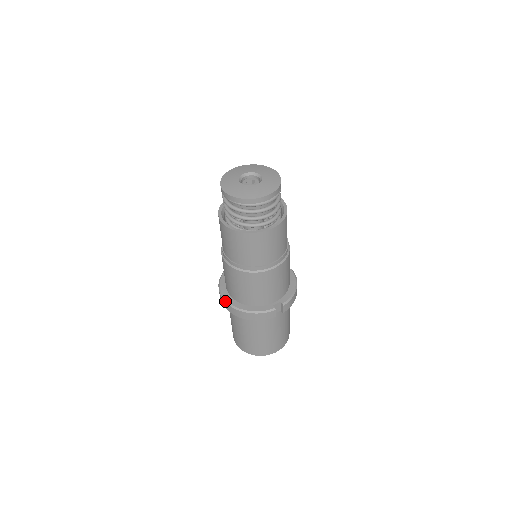
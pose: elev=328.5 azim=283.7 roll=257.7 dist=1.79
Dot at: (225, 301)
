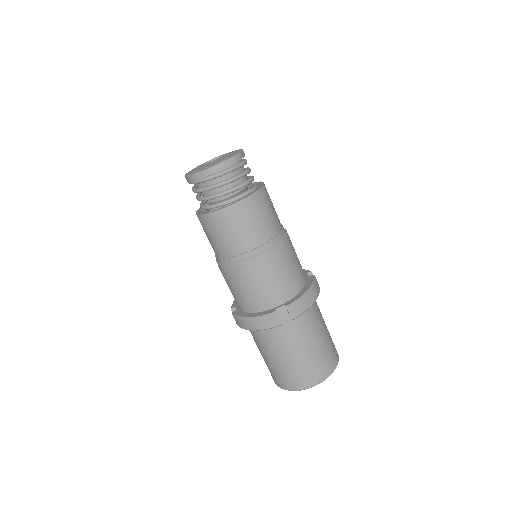
Dot at: occluded
